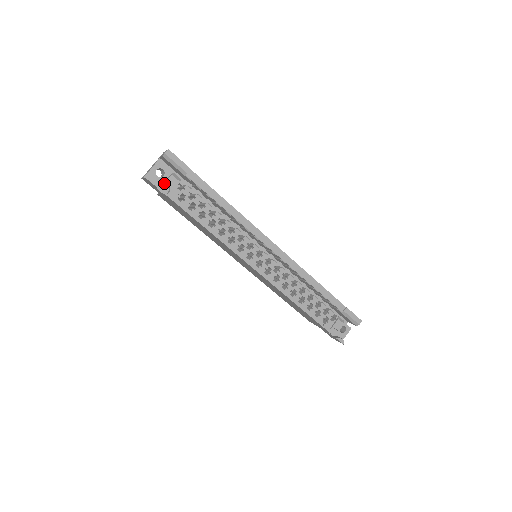
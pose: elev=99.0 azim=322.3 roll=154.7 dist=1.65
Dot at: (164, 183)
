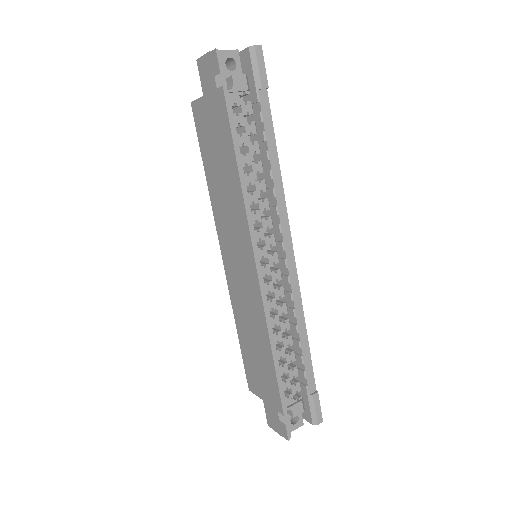
Dot at: (229, 77)
